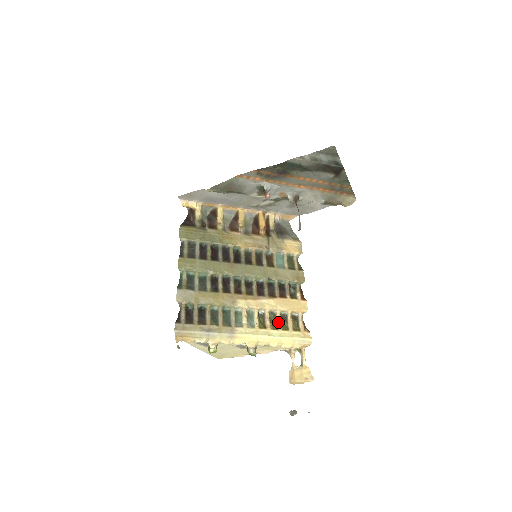
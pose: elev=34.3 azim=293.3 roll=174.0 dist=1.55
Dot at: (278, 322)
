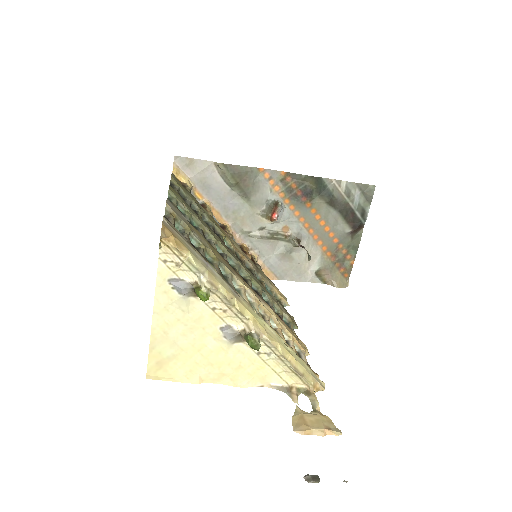
Dot at: (281, 336)
